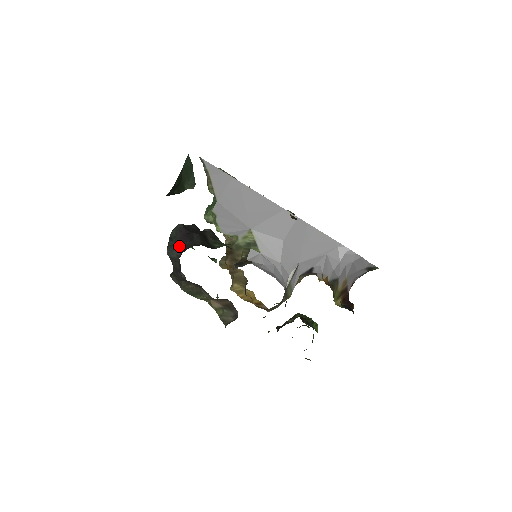
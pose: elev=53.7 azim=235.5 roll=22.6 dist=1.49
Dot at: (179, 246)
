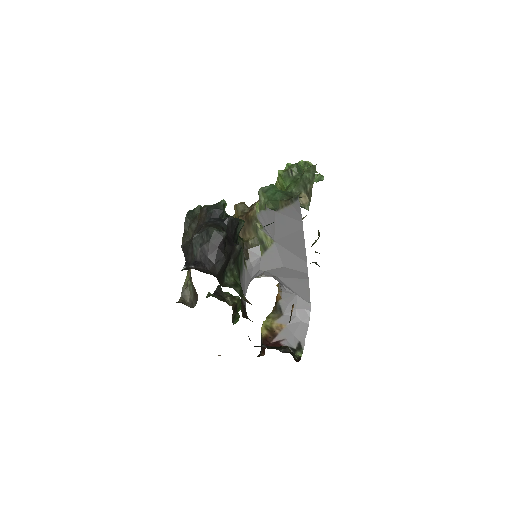
Dot at: (205, 252)
